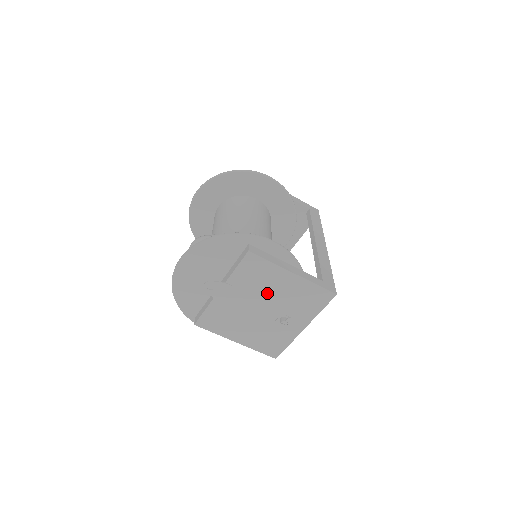
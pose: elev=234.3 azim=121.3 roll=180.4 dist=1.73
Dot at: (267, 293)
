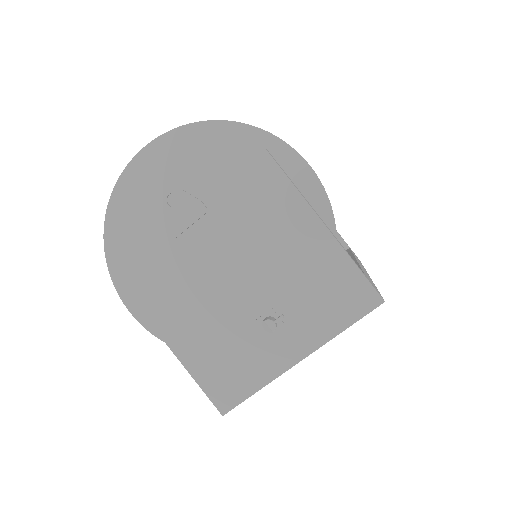
Dot at: (263, 251)
